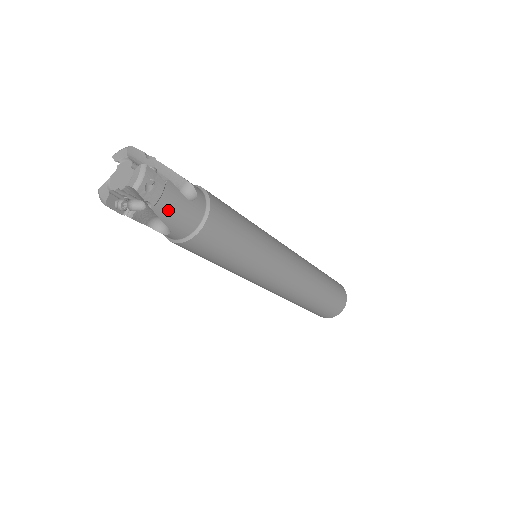
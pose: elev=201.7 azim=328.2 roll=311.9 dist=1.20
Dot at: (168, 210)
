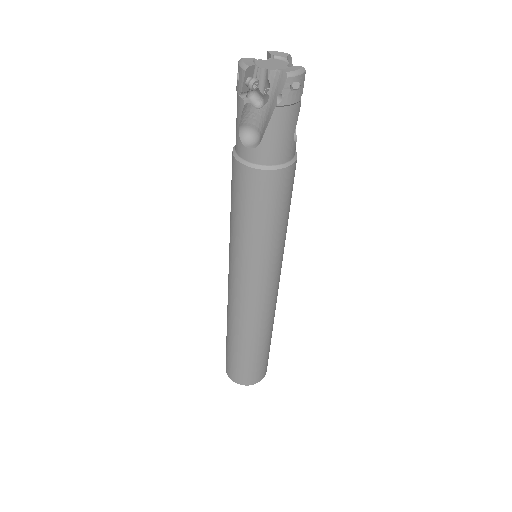
Dot at: (281, 123)
